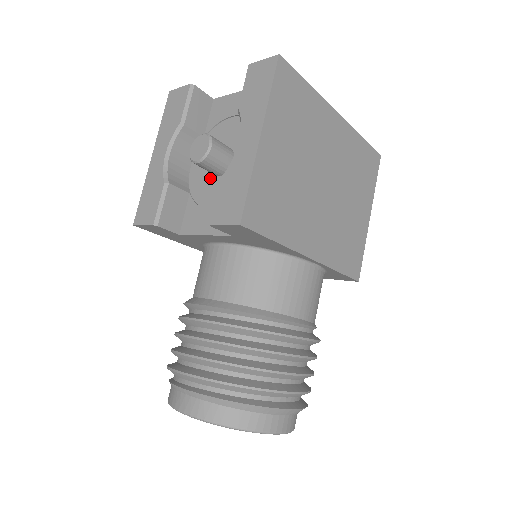
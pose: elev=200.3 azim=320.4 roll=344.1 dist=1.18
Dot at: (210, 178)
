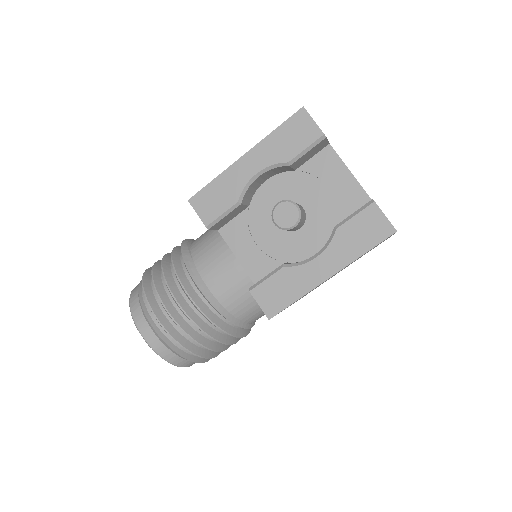
Dot at: occluded
